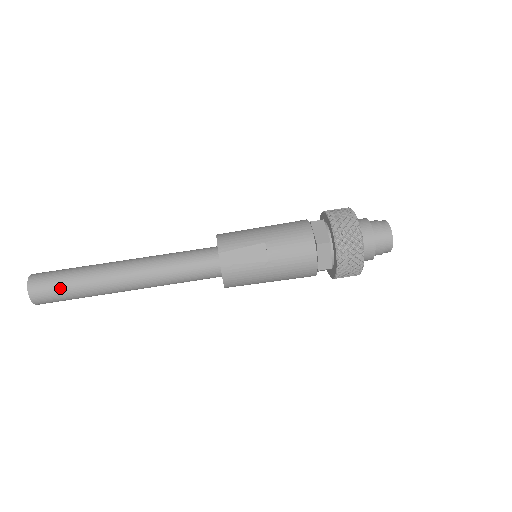
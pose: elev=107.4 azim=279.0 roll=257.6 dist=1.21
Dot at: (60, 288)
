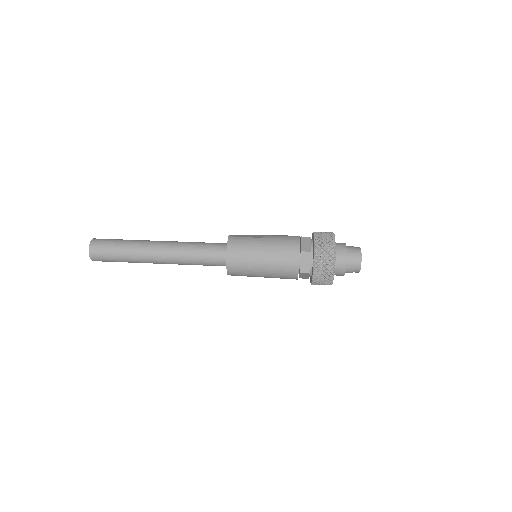
Dot at: (114, 240)
